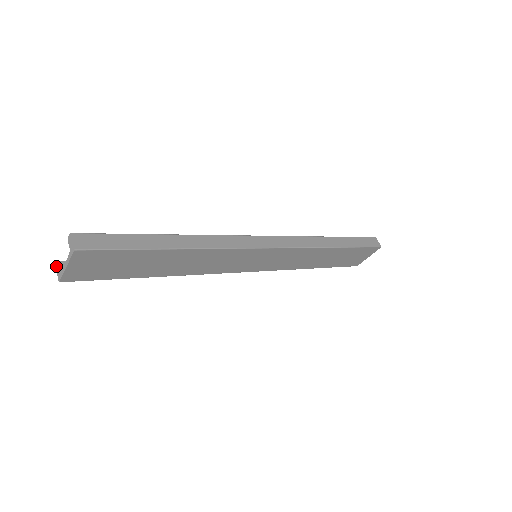
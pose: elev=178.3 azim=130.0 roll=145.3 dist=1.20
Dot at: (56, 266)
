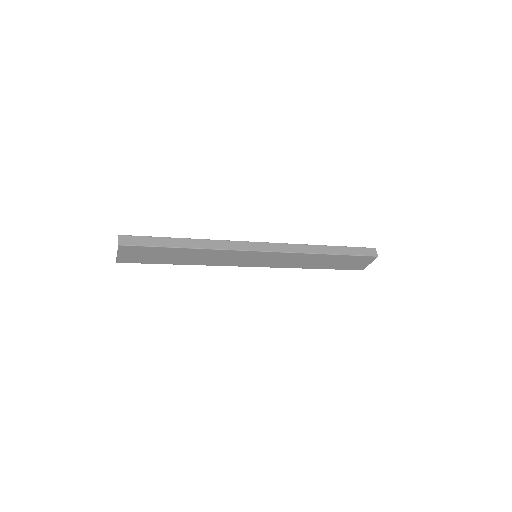
Dot at: occluded
